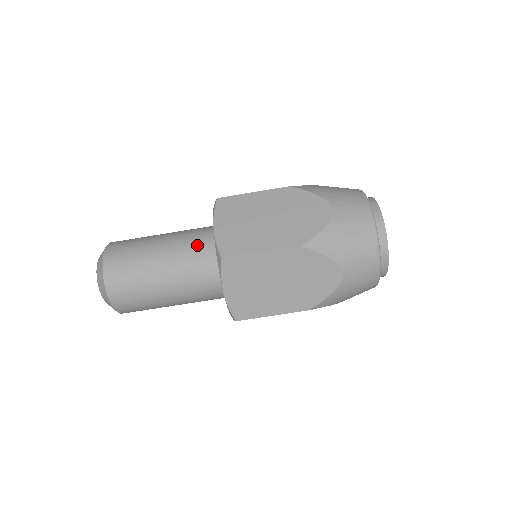
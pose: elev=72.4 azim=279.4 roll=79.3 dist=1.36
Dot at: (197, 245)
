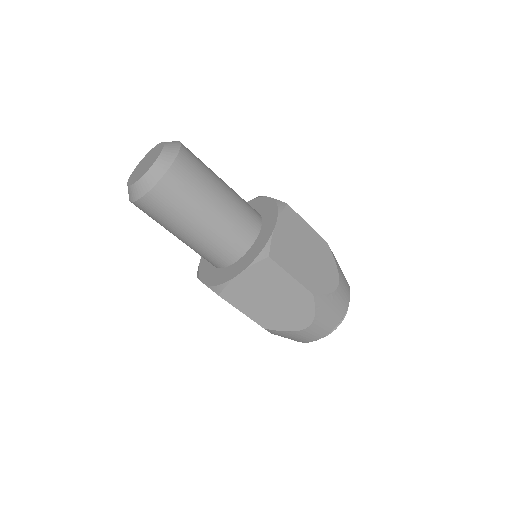
Dot at: (223, 250)
